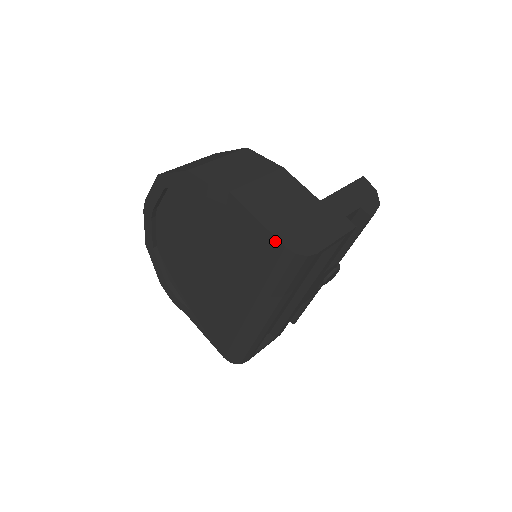
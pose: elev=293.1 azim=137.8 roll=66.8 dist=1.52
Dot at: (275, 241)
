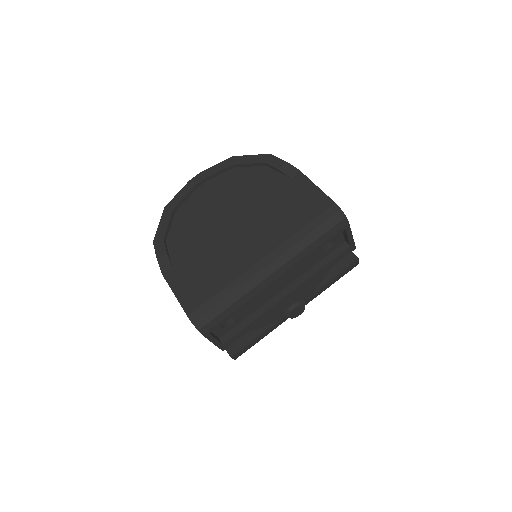
Dot at: (327, 199)
